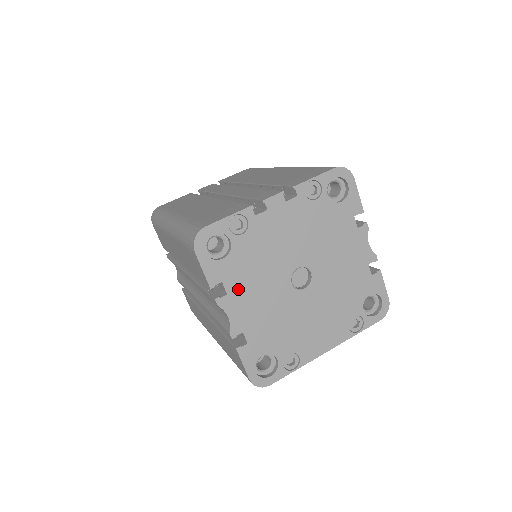
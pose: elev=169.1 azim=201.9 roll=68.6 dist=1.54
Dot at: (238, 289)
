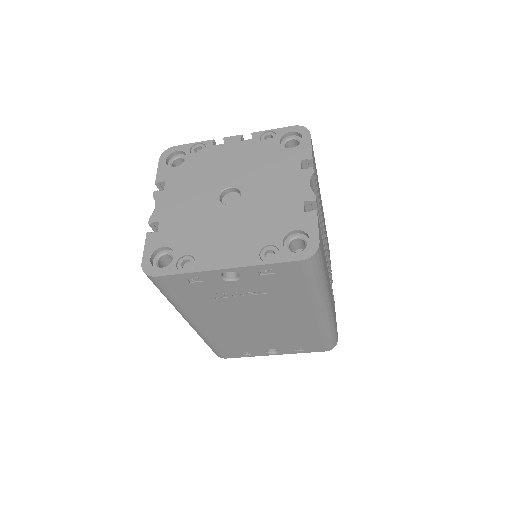
Dot at: (174, 189)
